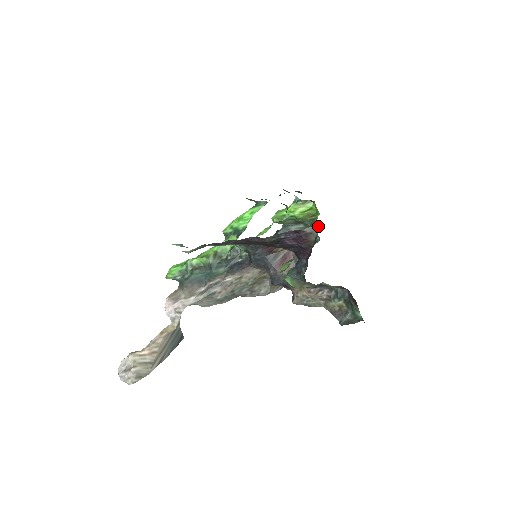
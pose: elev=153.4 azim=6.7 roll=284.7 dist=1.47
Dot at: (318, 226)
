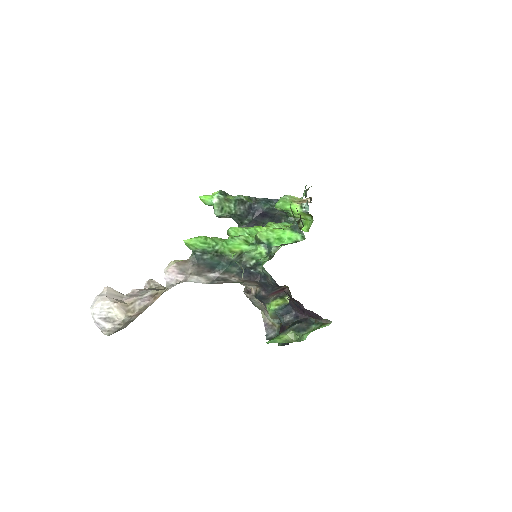
Dot at: (330, 321)
